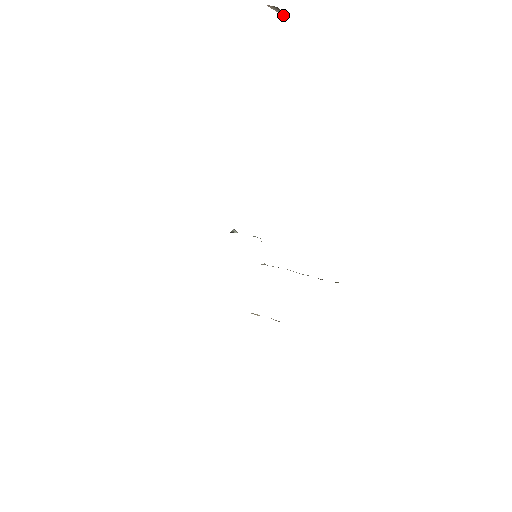
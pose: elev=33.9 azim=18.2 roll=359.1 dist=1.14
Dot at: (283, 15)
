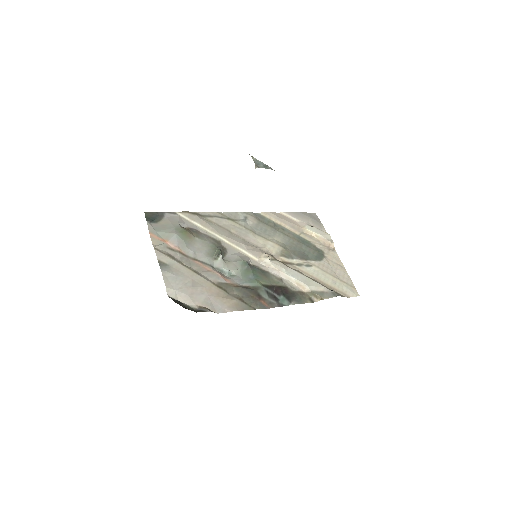
Dot at: occluded
